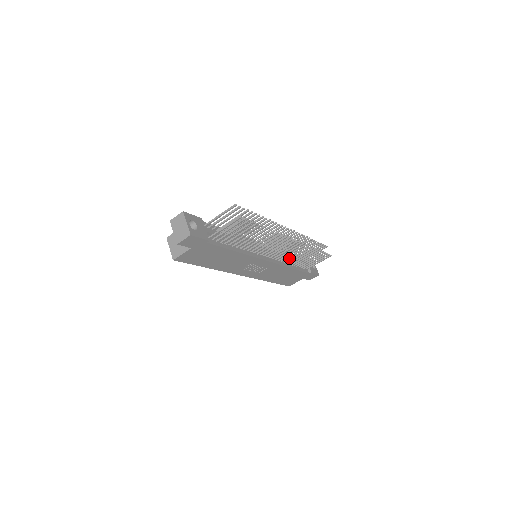
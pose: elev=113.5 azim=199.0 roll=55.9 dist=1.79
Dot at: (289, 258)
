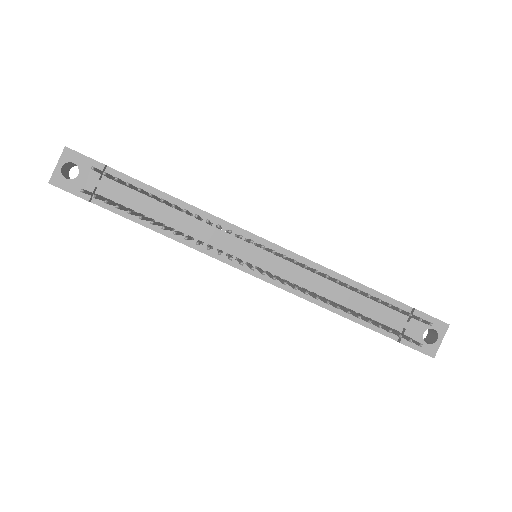
Dot at: (315, 293)
